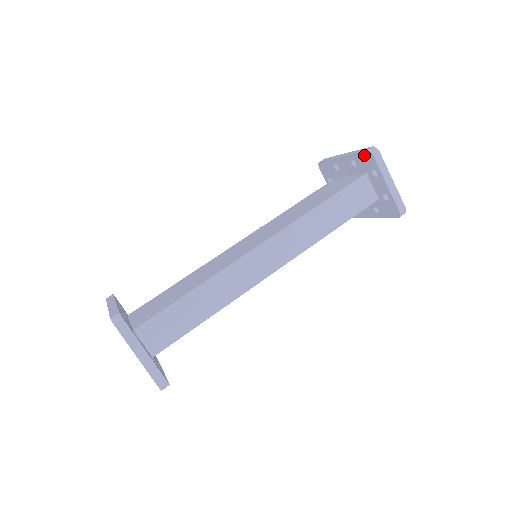
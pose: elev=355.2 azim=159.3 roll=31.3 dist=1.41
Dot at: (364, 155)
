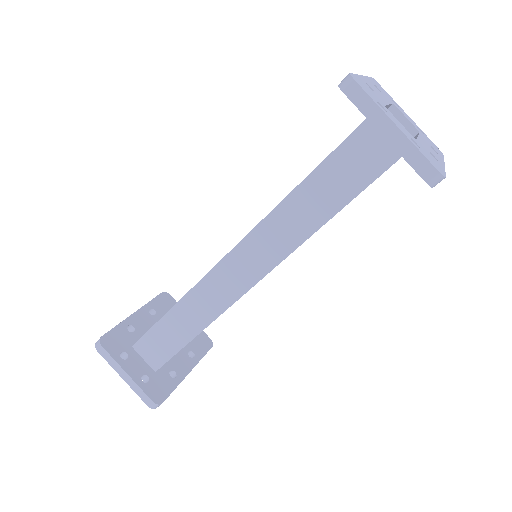
Dot at: occluded
